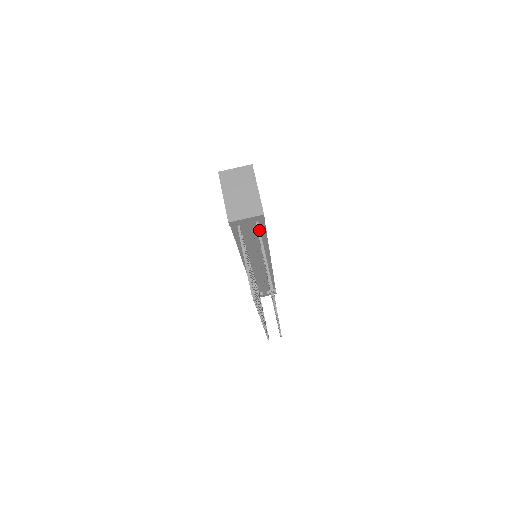
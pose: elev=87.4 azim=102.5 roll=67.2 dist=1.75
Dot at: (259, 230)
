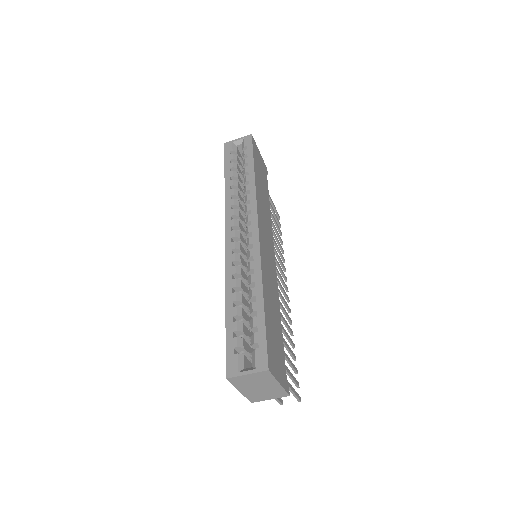
Dot at: occluded
